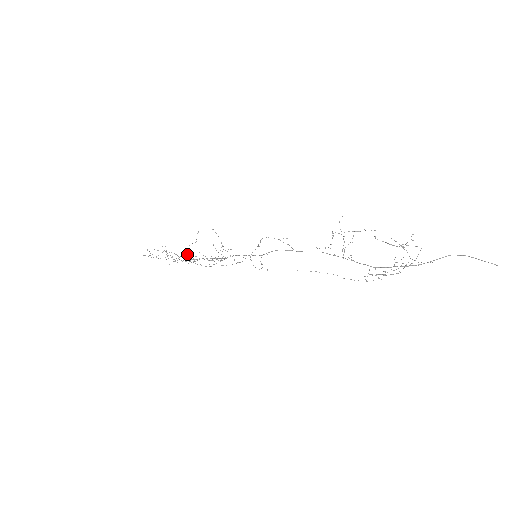
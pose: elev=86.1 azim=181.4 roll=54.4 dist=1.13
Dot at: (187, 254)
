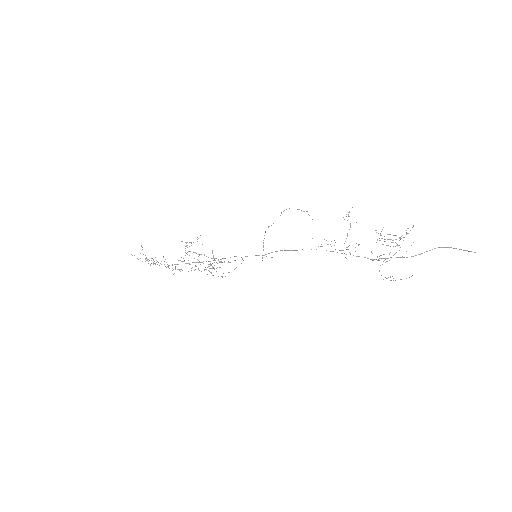
Dot at: occluded
